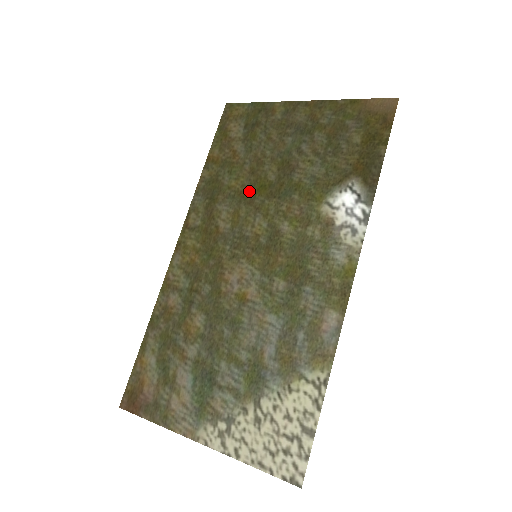
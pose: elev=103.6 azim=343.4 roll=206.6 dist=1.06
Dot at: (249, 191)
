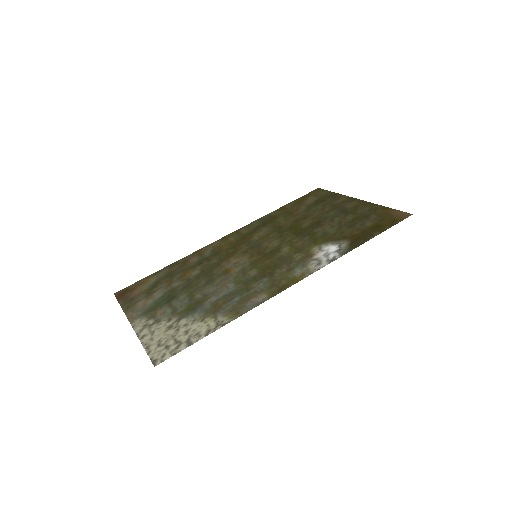
Dot at: (286, 227)
